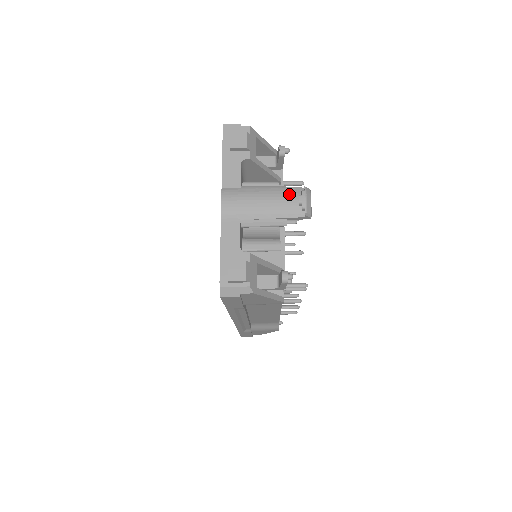
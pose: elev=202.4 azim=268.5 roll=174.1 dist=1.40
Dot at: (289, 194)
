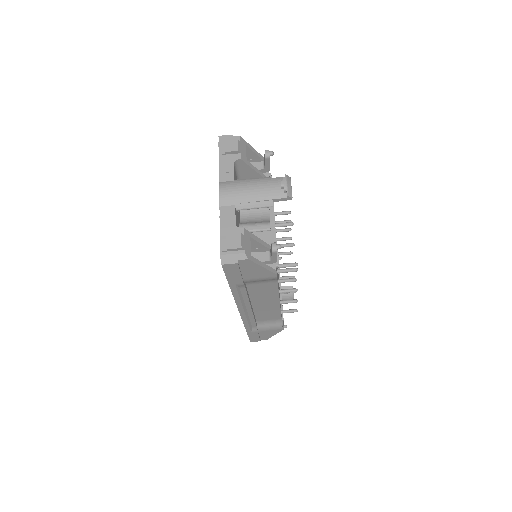
Dot at: (273, 181)
